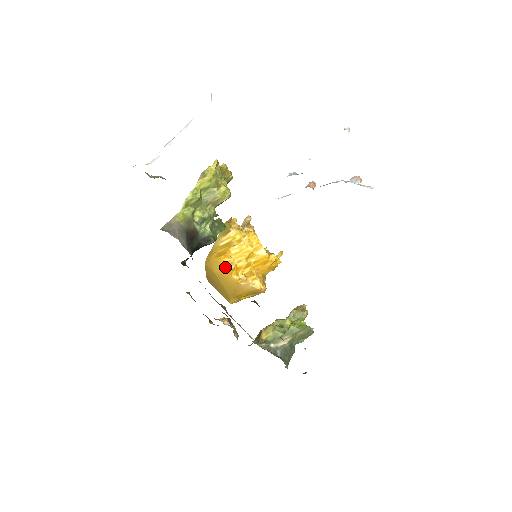
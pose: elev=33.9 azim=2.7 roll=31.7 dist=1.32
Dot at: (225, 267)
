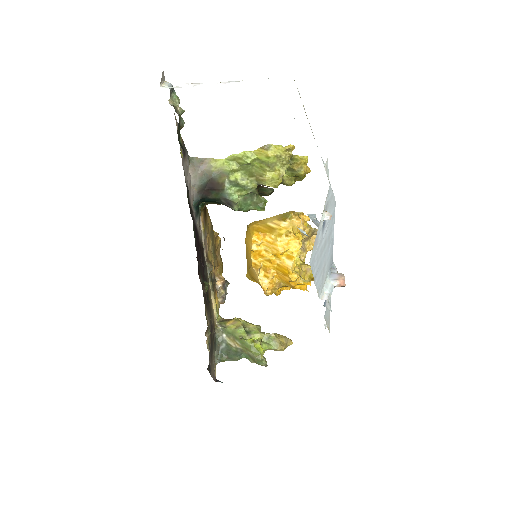
Dot at: (251, 243)
